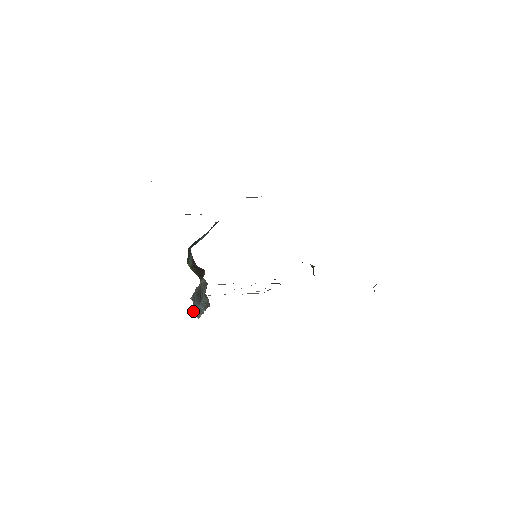
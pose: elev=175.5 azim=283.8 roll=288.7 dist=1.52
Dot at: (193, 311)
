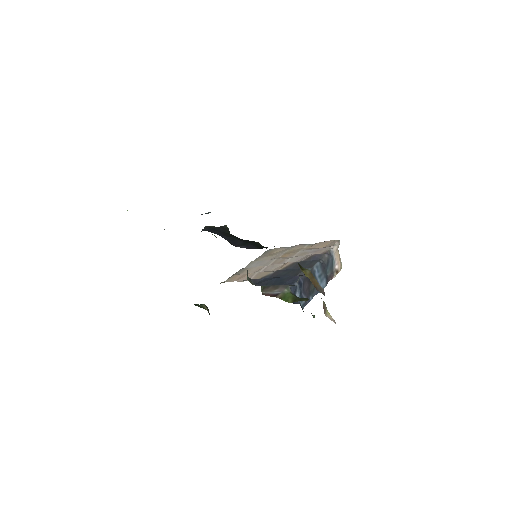
Dot at: occluded
